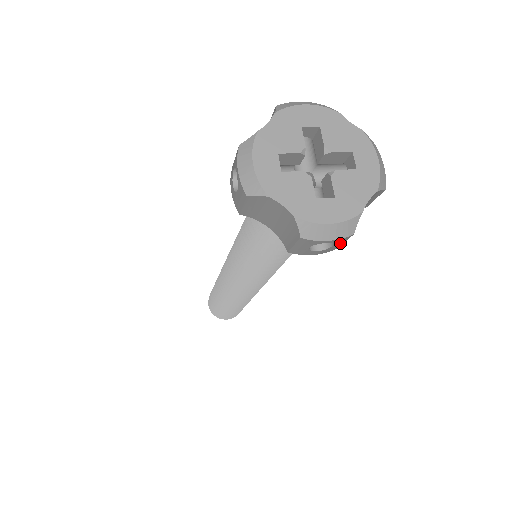
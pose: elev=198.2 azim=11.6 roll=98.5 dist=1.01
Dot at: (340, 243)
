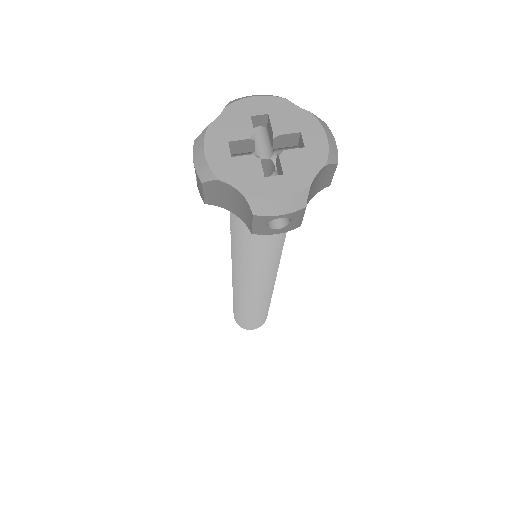
Dot at: (298, 219)
